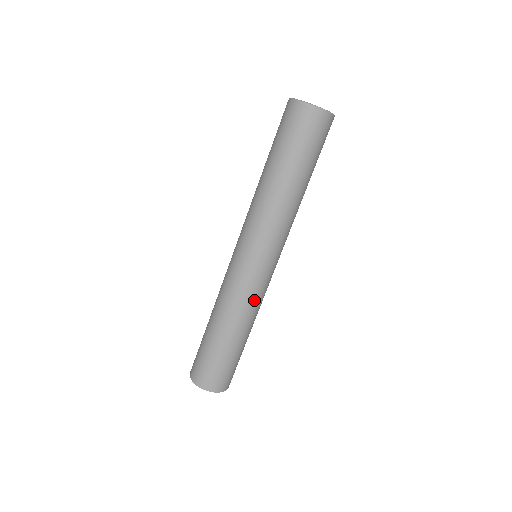
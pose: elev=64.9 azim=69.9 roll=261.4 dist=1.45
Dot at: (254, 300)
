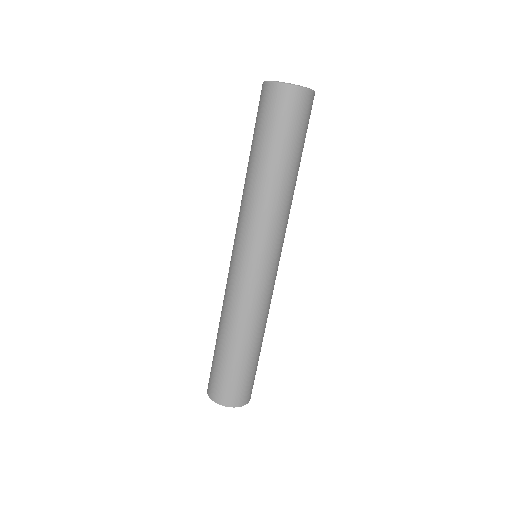
Dot at: (255, 303)
